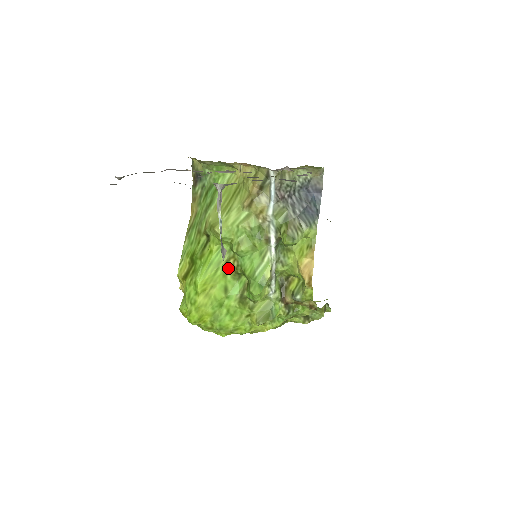
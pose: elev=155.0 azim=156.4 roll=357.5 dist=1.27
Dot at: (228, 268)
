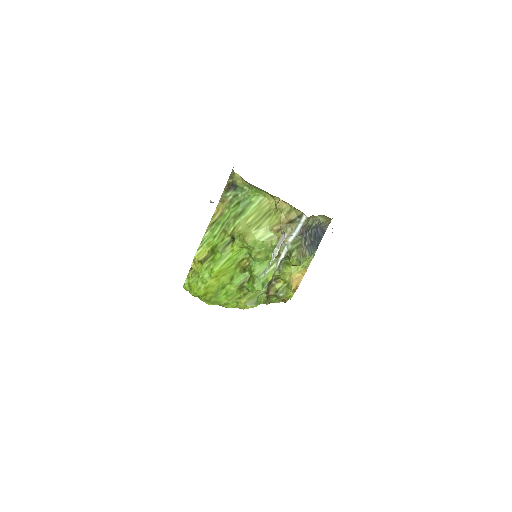
Dot at: (240, 265)
